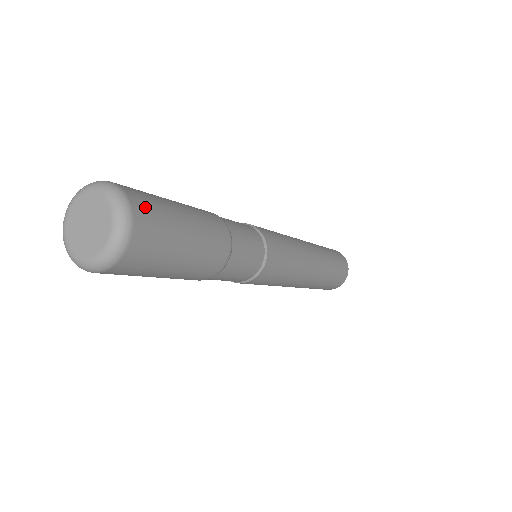
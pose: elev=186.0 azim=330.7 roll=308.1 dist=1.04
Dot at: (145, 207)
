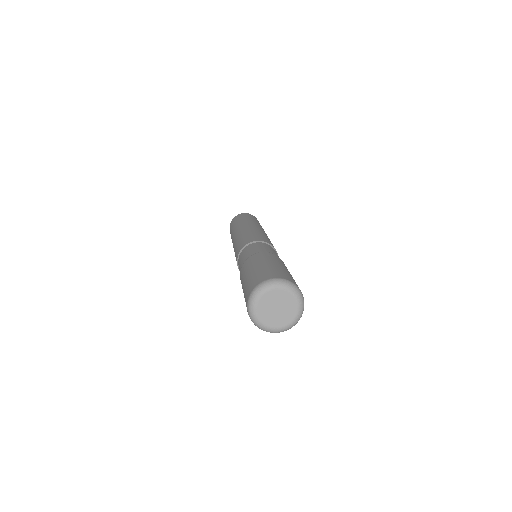
Dot at: (296, 284)
